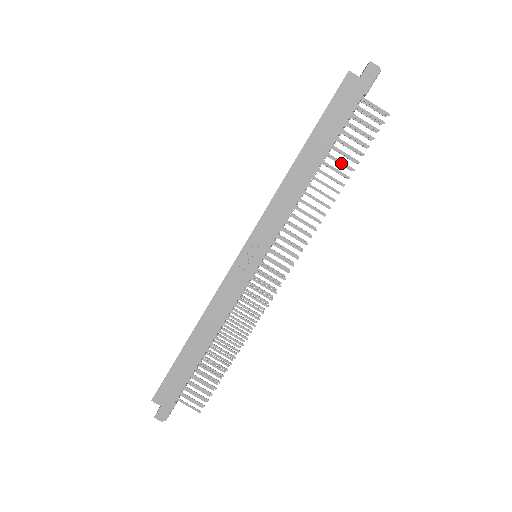
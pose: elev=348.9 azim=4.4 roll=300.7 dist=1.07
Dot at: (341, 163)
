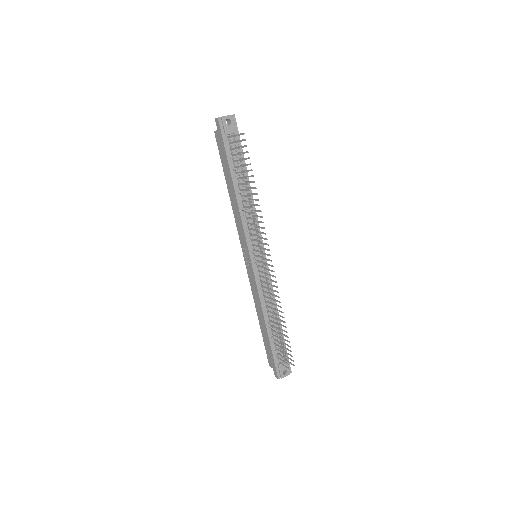
Dot at: occluded
